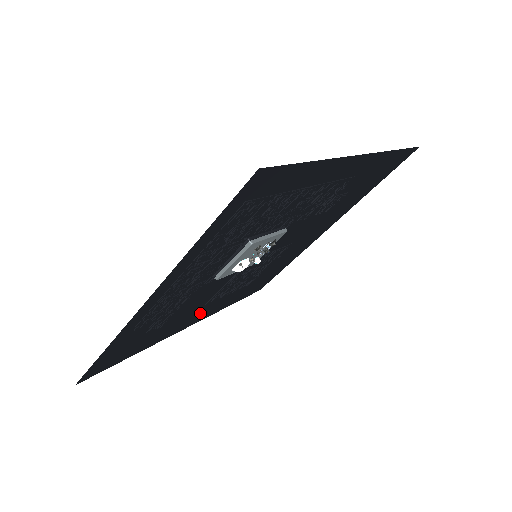
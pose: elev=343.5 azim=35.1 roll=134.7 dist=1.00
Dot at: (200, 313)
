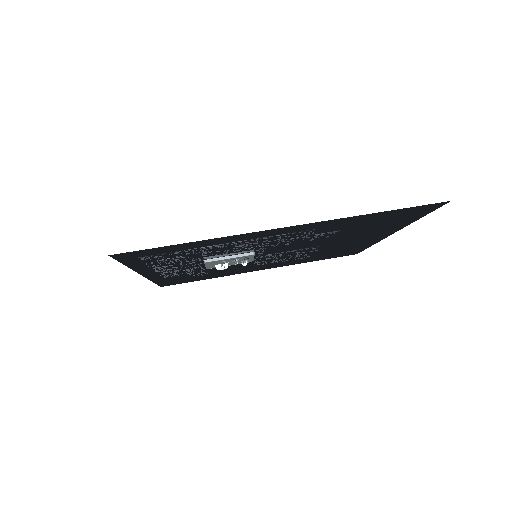
Dot at: (258, 267)
